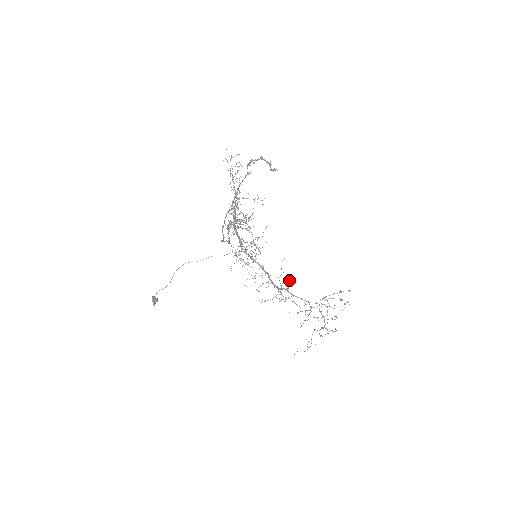
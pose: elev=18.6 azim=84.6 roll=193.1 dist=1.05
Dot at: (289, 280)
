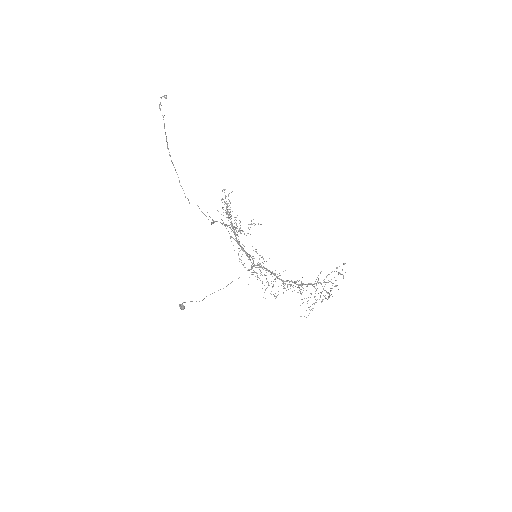
Dot at: occluded
